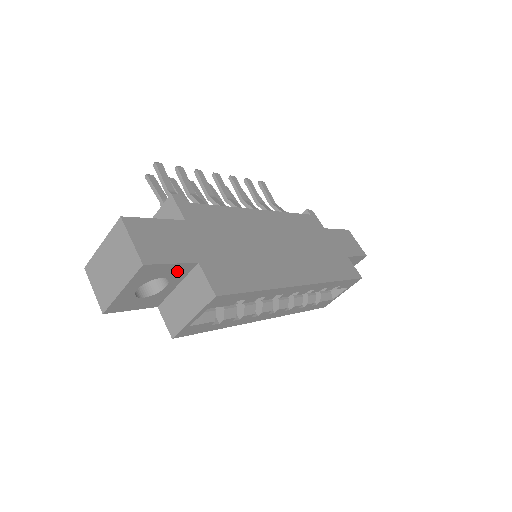
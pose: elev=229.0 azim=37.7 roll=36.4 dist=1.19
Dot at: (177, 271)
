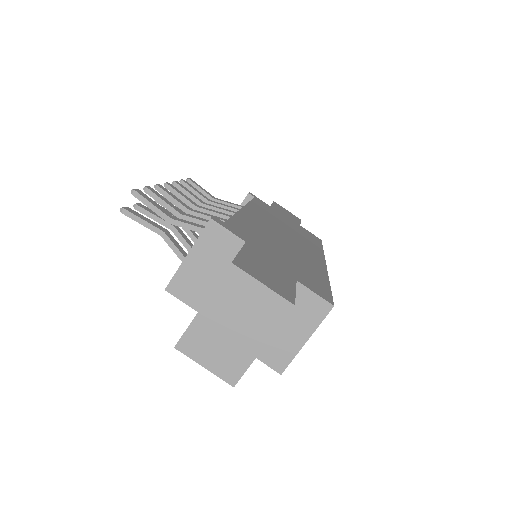
Dot at: occluded
